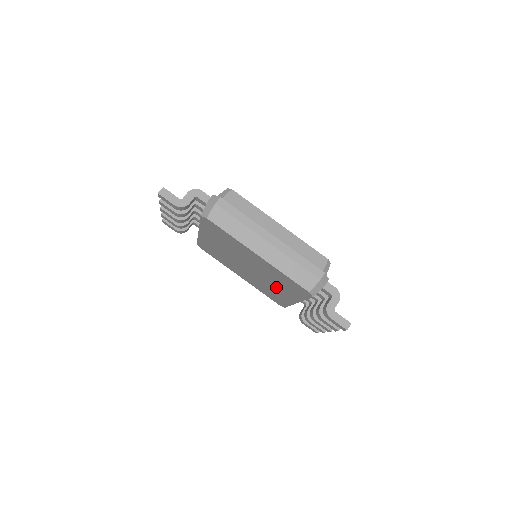
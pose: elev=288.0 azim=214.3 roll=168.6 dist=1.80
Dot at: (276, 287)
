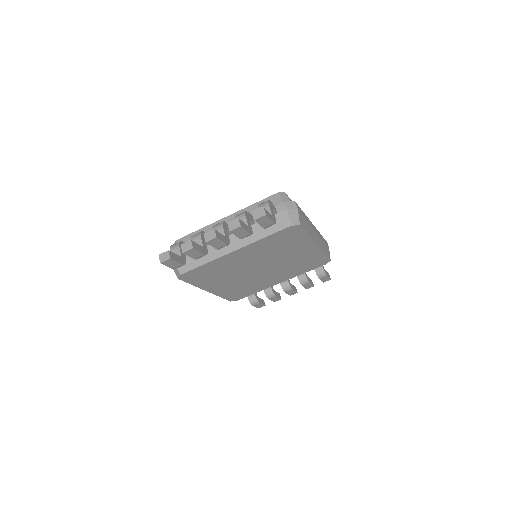
Dot at: (274, 276)
